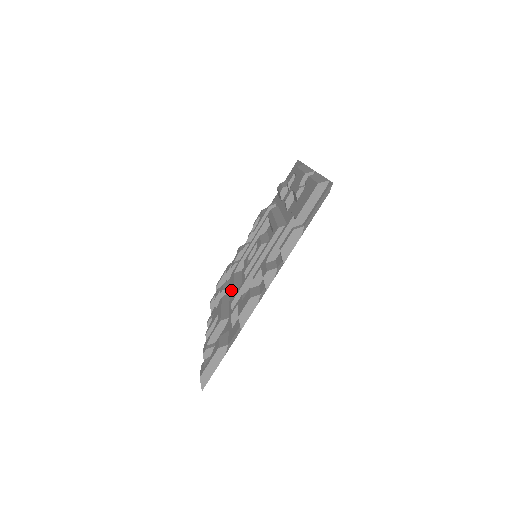
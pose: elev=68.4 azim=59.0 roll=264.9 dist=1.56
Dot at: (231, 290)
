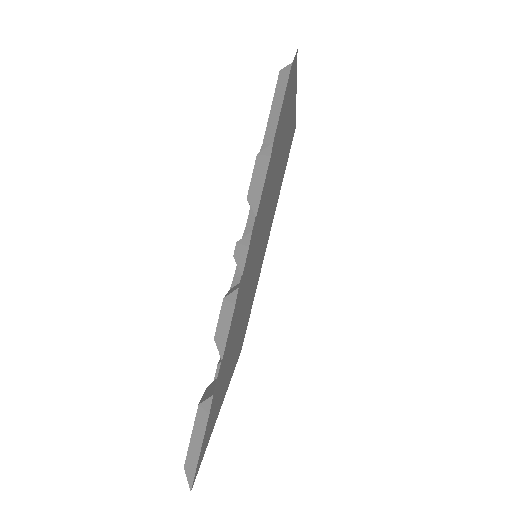
Dot at: occluded
